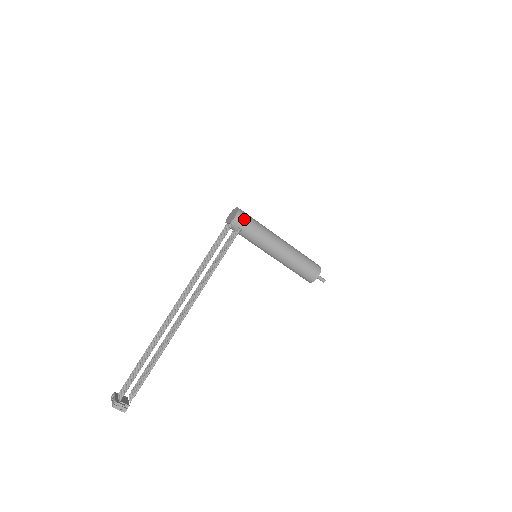
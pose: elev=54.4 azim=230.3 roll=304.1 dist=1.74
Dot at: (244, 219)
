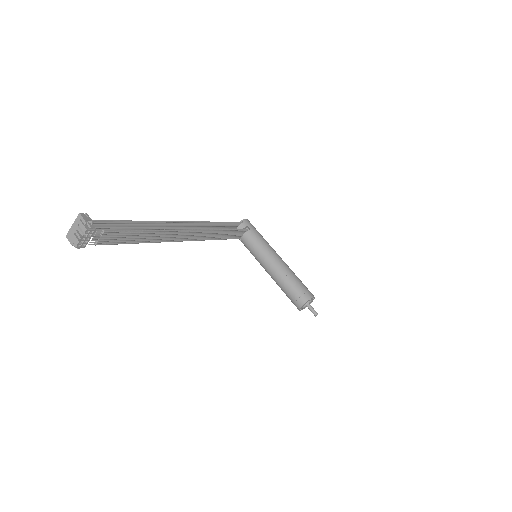
Dot at: occluded
